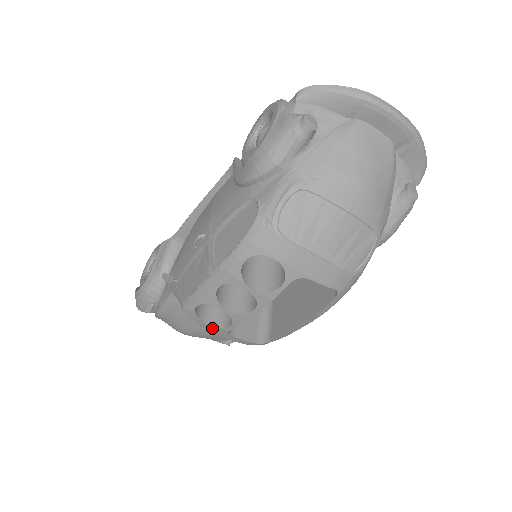
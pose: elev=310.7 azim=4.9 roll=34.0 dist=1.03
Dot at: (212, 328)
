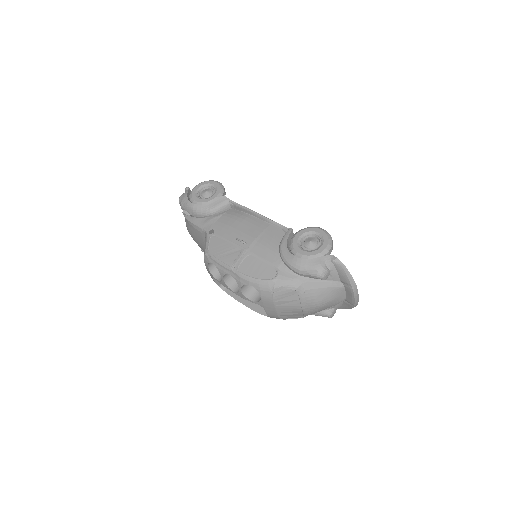
Dot at: (209, 270)
